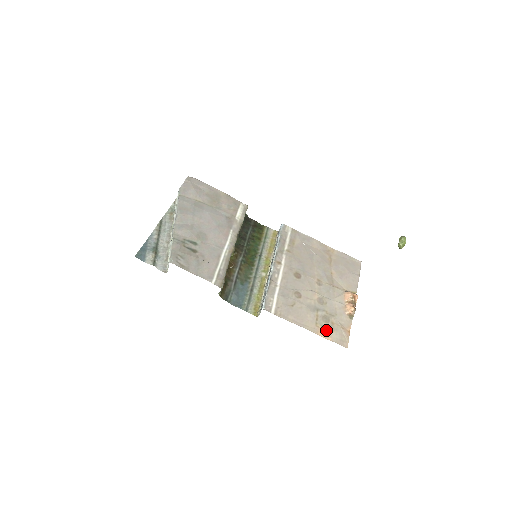
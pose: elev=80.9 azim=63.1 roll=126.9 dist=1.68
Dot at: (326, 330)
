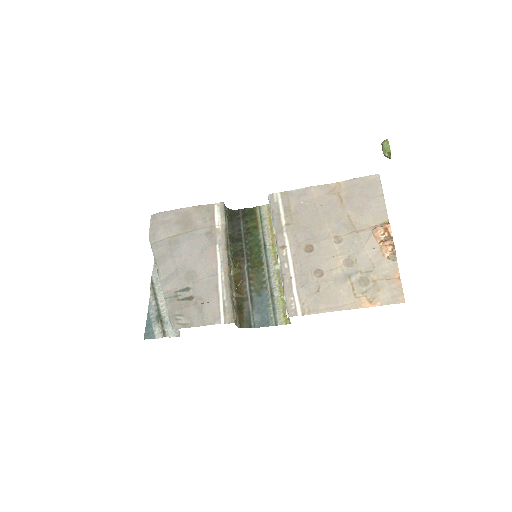
Dot at: (370, 295)
